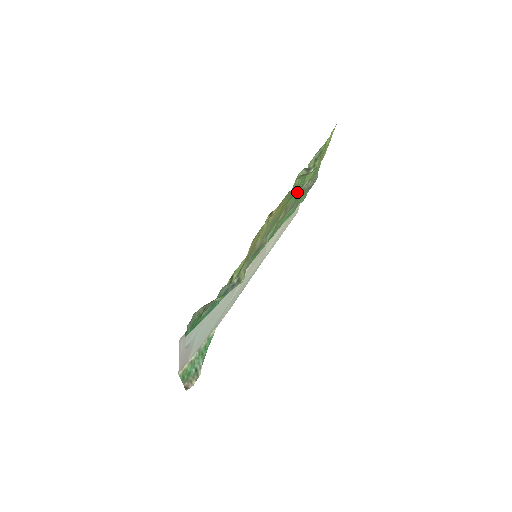
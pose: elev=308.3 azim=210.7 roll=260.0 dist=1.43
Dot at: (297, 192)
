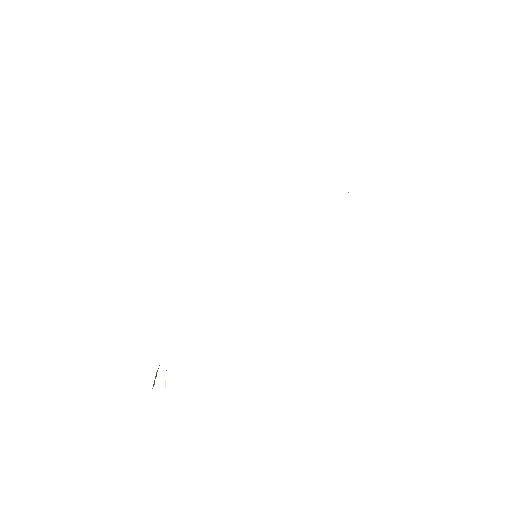
Dot at: occluded
